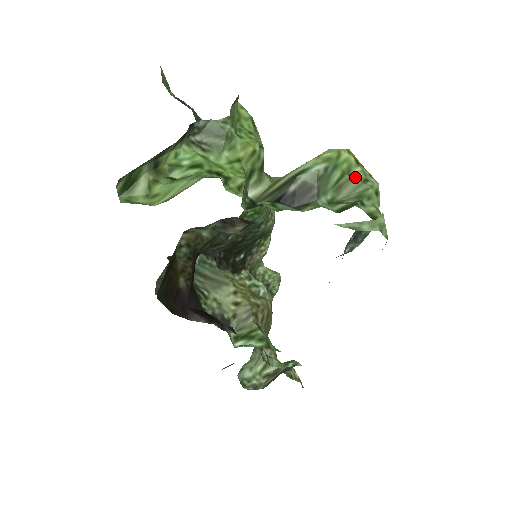
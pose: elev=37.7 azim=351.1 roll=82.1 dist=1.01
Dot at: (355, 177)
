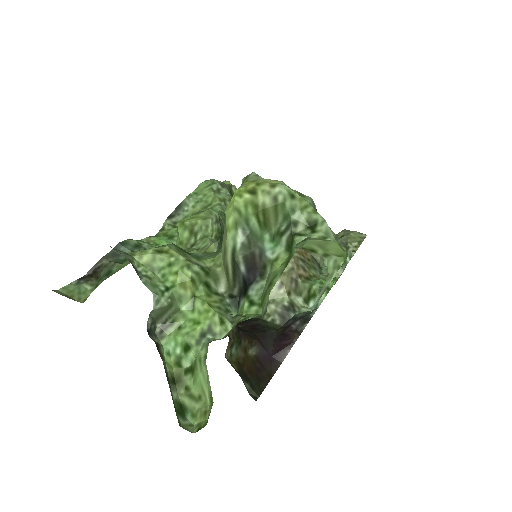
Dot at: (266, 206)
